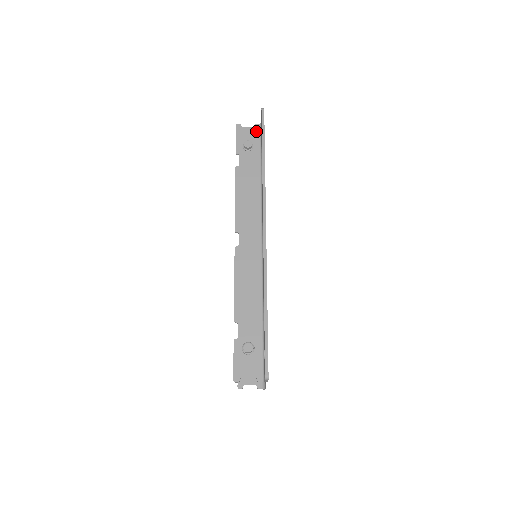
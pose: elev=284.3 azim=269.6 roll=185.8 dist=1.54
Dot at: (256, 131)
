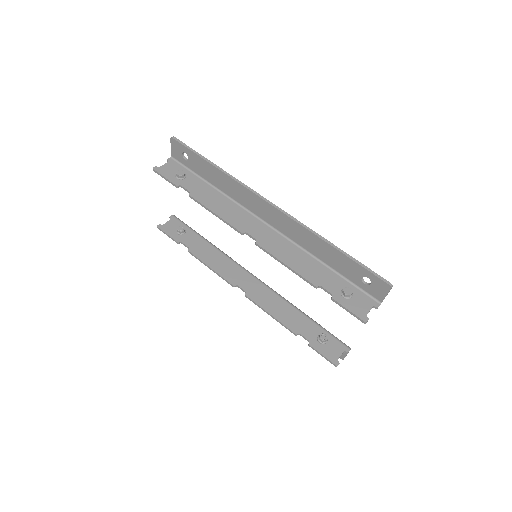
Dot at: (173, 163)
